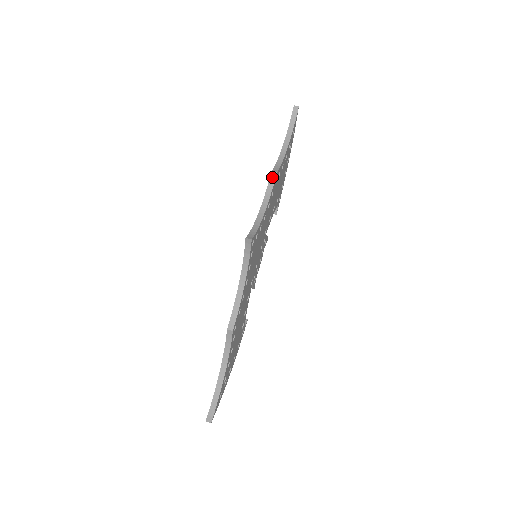
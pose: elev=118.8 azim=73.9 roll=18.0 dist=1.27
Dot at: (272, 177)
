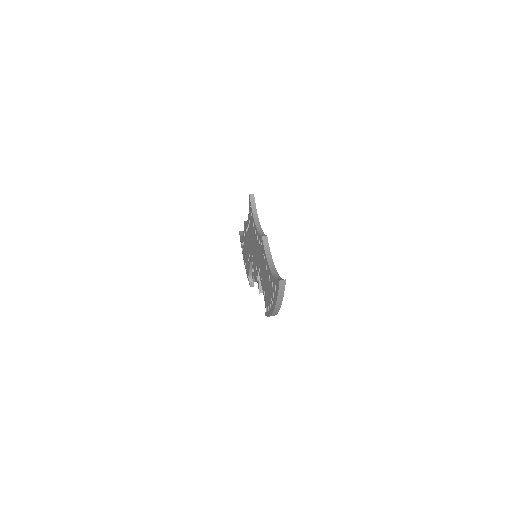
Dot at: (246, 221)
